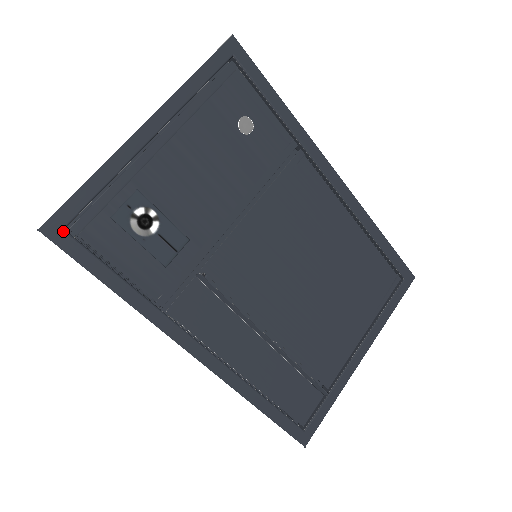
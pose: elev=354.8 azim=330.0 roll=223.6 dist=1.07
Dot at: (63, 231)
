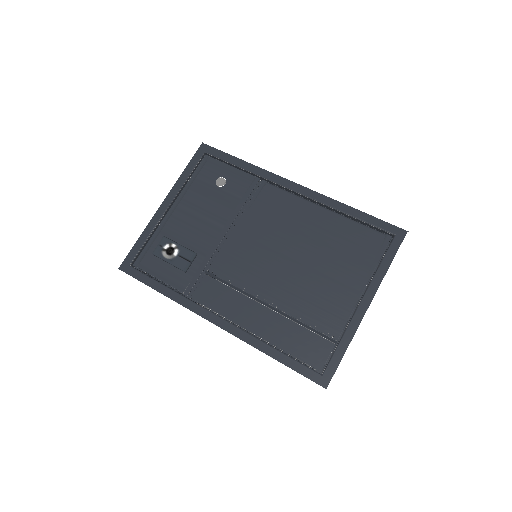
Dot at: (129, 266)
